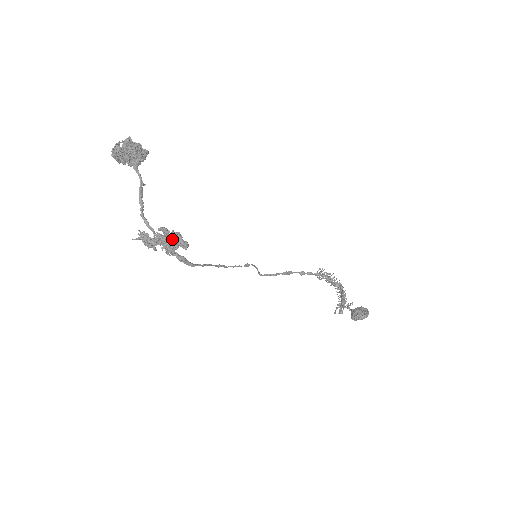
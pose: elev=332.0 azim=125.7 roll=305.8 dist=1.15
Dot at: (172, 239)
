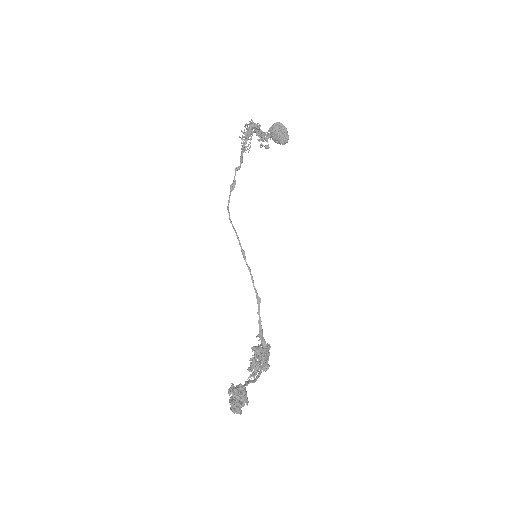
Dot at: (267, 359)
